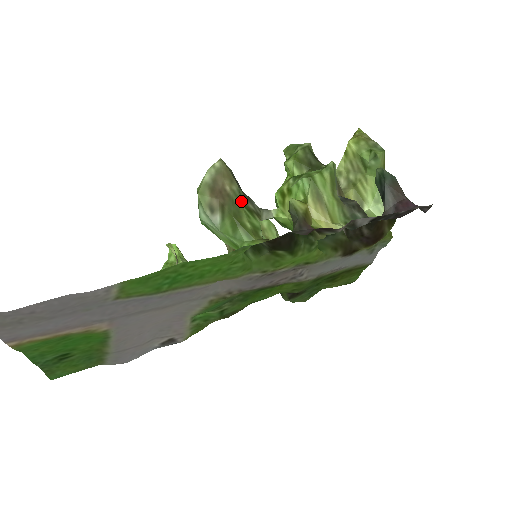
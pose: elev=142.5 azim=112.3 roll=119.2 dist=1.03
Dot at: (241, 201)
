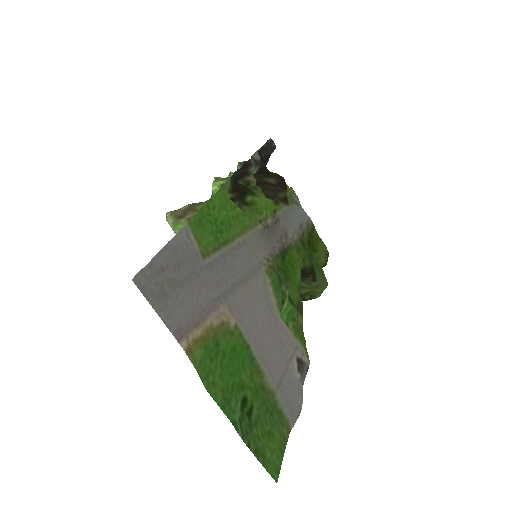
Dot at: occluded
